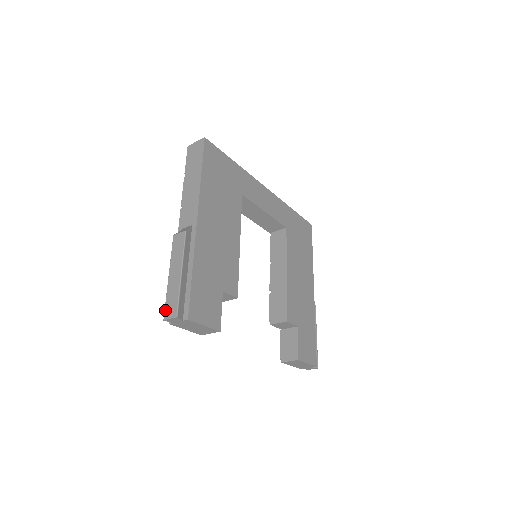
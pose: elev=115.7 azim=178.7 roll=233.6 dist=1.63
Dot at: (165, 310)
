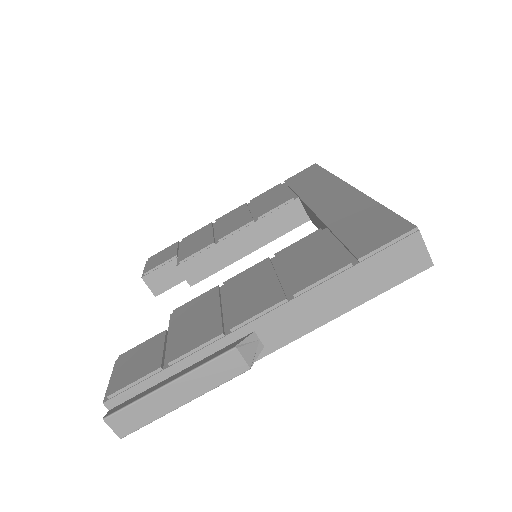
Dot at: (118, 414)
